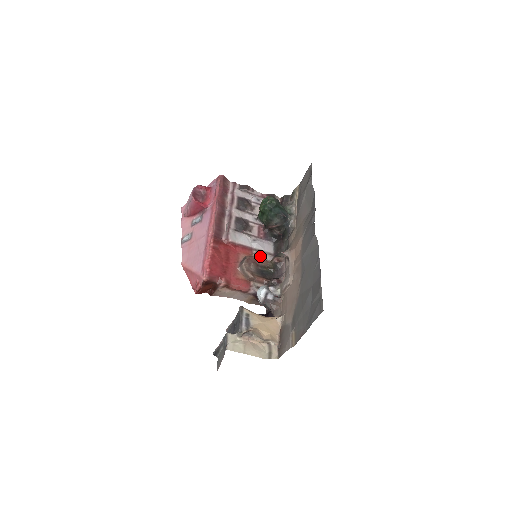
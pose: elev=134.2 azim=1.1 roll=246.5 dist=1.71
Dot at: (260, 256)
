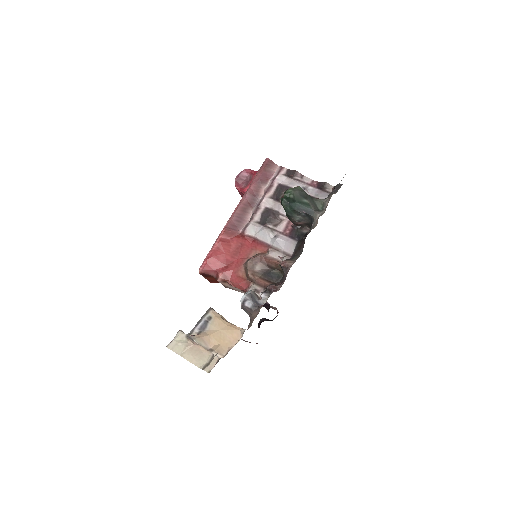
Dot at: (275, 255)
